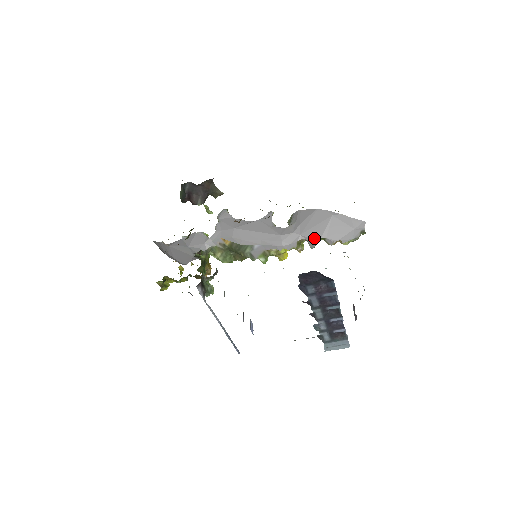
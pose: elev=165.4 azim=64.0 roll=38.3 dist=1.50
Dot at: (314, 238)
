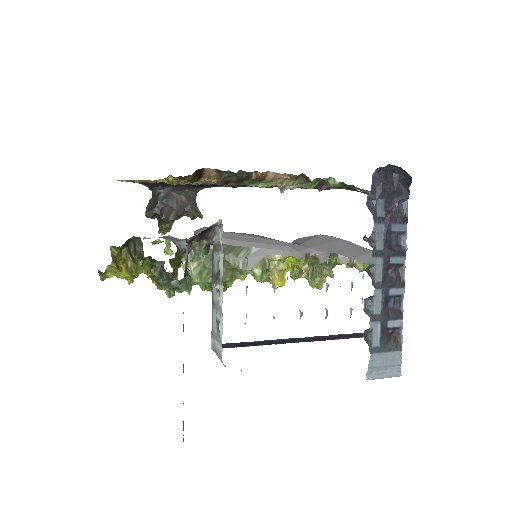
Dot at: (325, 252)
